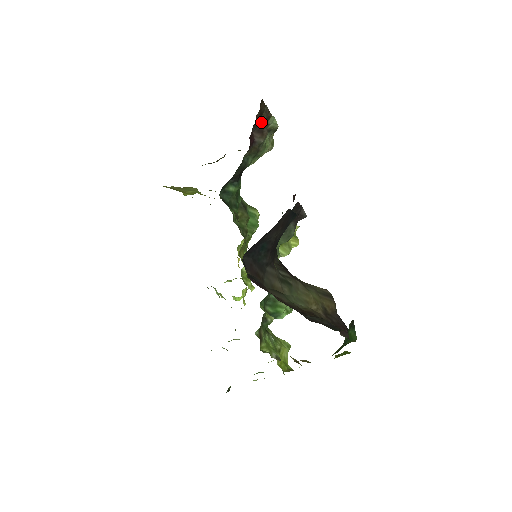
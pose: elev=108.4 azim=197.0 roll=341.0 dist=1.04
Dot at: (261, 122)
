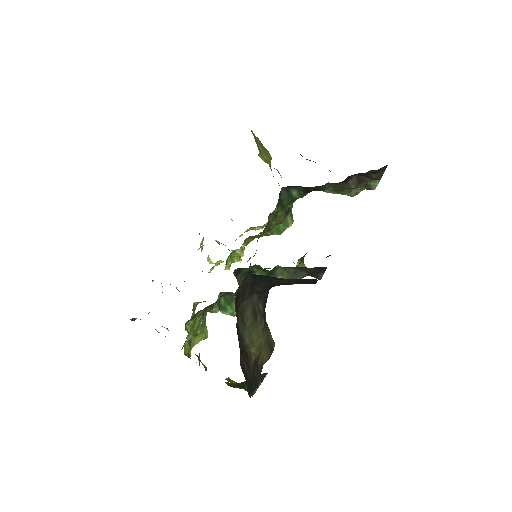
Dot at: (368, 176)
